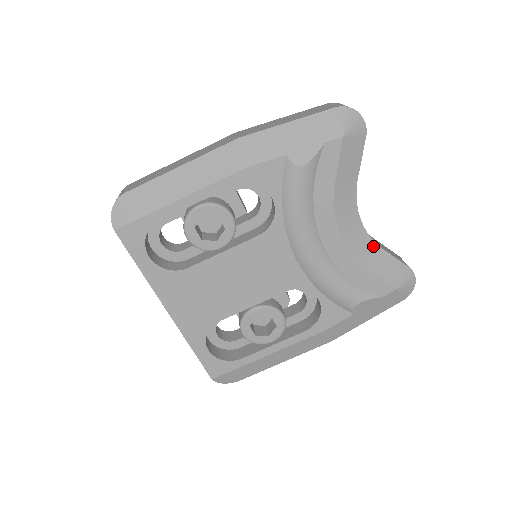
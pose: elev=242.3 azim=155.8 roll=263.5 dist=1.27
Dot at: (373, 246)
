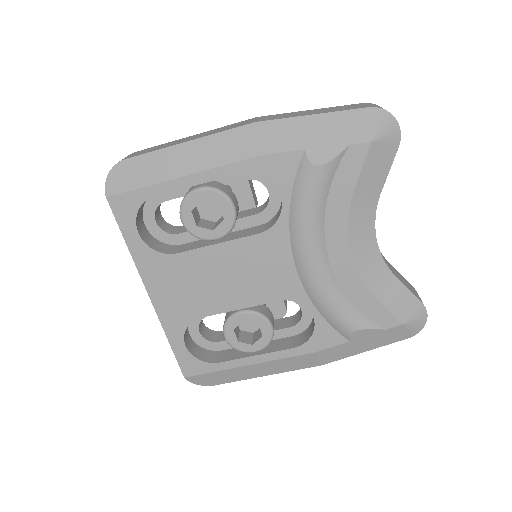
Dot at: (385, 271)
